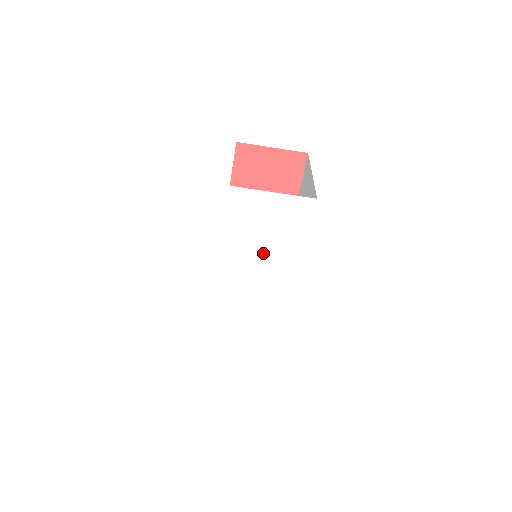
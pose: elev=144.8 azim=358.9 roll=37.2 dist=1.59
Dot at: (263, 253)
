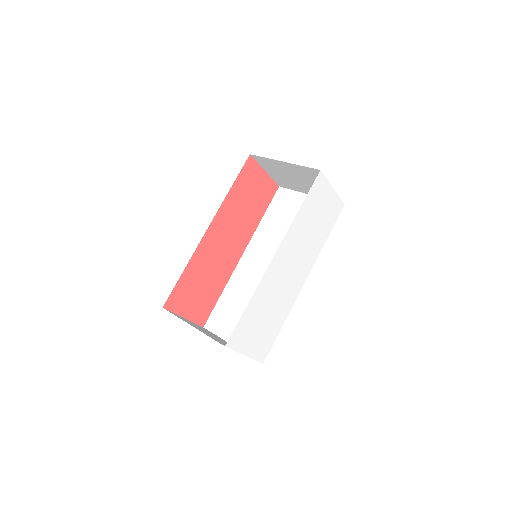
Dot at: (308, 239)
